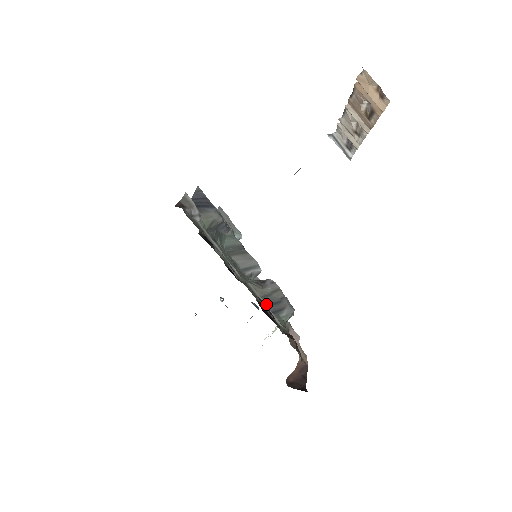
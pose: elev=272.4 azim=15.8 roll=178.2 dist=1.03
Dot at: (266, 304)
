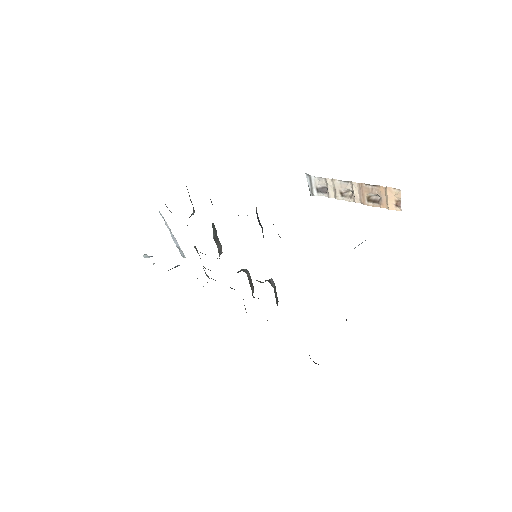
Dot at: occluded
